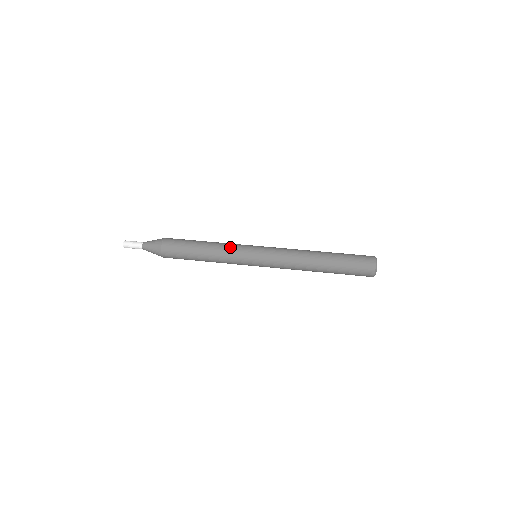
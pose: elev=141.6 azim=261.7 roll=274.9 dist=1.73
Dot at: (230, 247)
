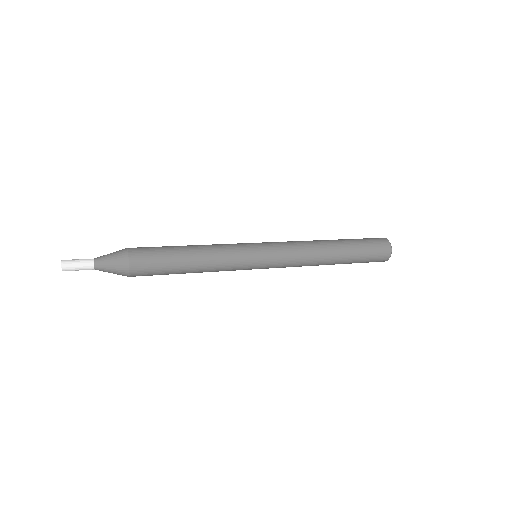
Dot at: (224, 244)
